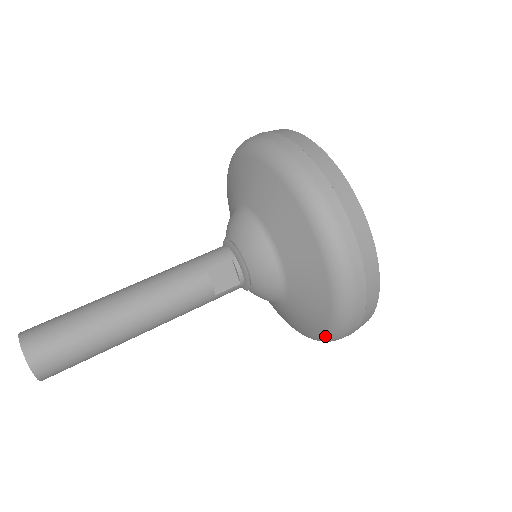
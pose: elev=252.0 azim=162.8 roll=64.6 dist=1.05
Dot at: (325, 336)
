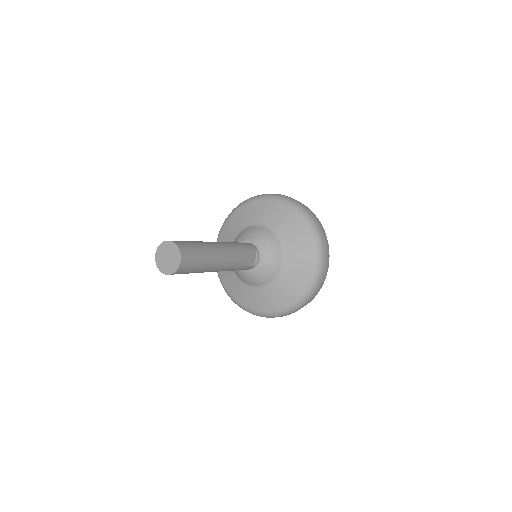
Dot at: (285, 309)
